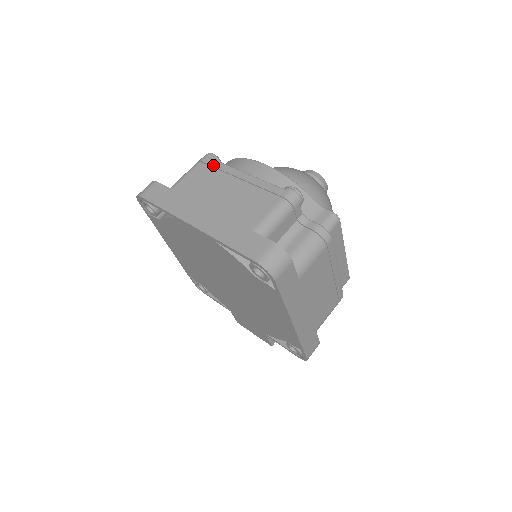
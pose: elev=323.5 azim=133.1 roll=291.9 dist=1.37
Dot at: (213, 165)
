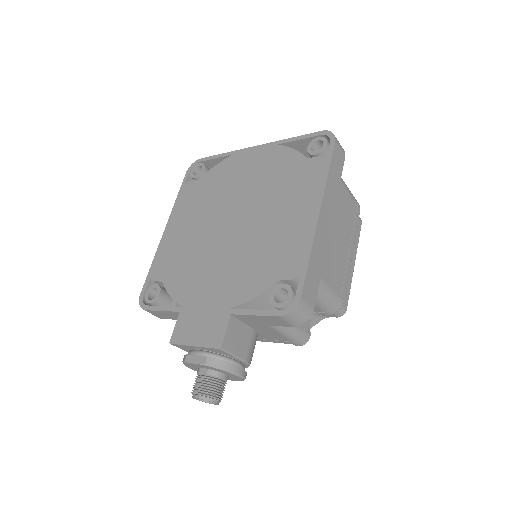
Dot at: occluded
